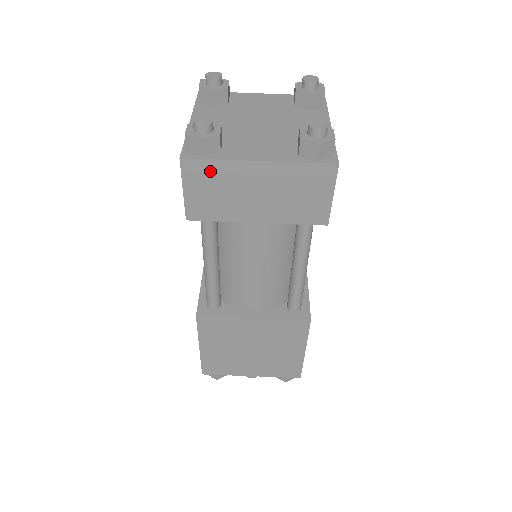
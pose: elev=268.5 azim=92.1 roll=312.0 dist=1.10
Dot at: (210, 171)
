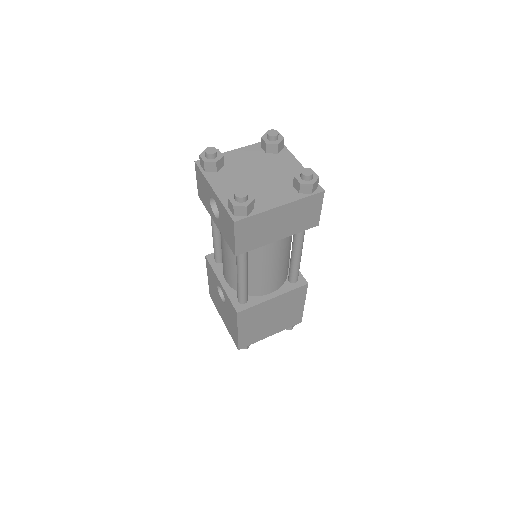
Dot at: (252, 222)
